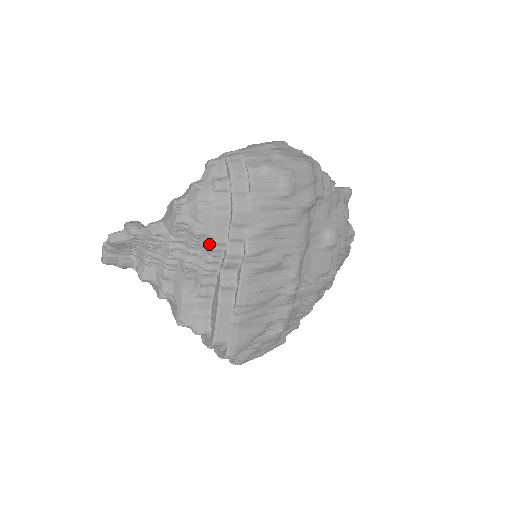
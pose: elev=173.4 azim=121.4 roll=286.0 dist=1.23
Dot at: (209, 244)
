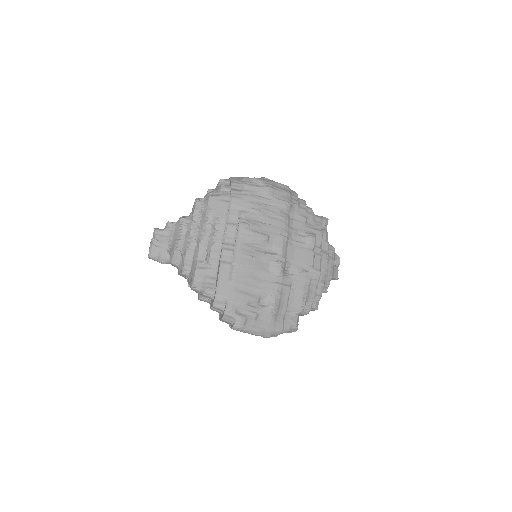
Dot at: (215, 221)
